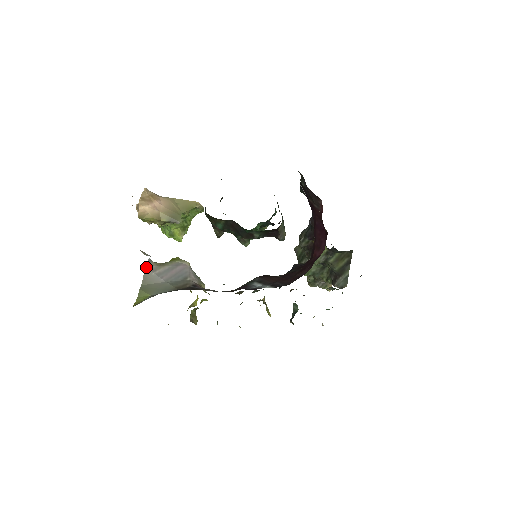
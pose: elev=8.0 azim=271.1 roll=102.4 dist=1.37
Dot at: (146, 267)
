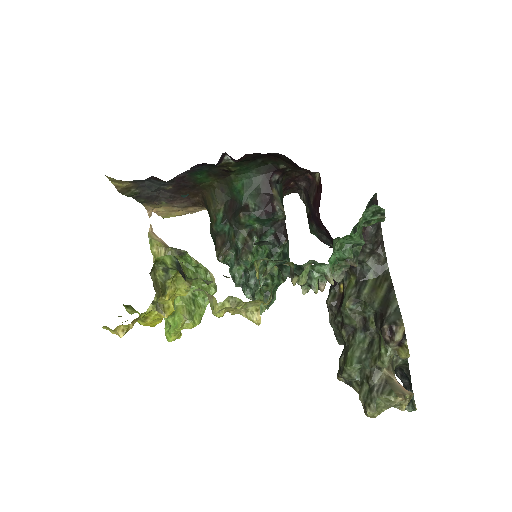
Dot at: occluded
